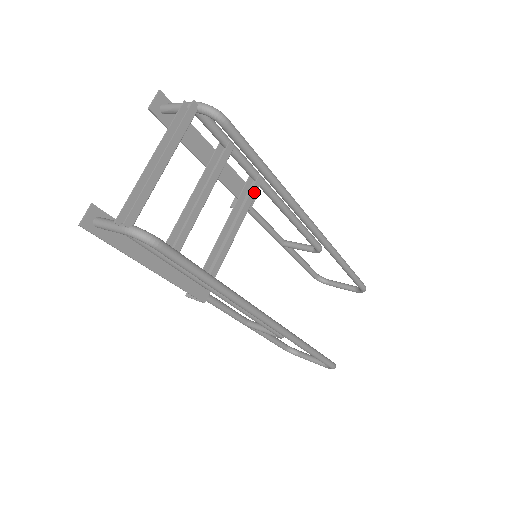
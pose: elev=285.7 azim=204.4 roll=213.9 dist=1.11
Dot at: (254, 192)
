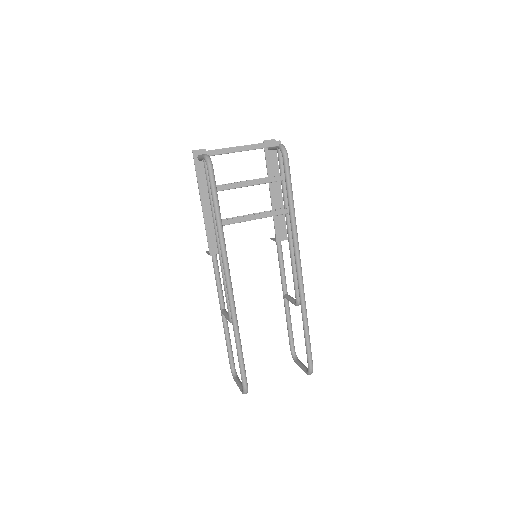
Dot at: (279, 213)
